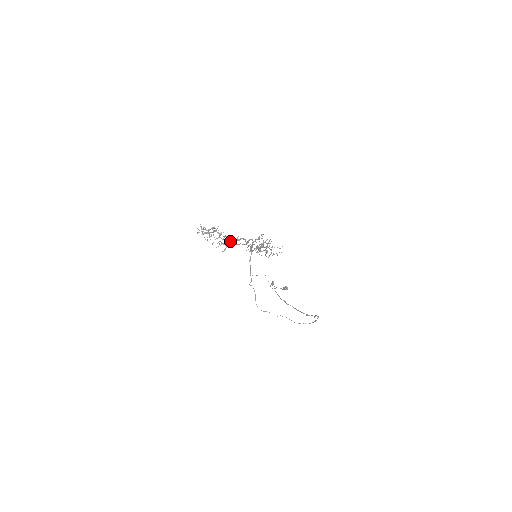
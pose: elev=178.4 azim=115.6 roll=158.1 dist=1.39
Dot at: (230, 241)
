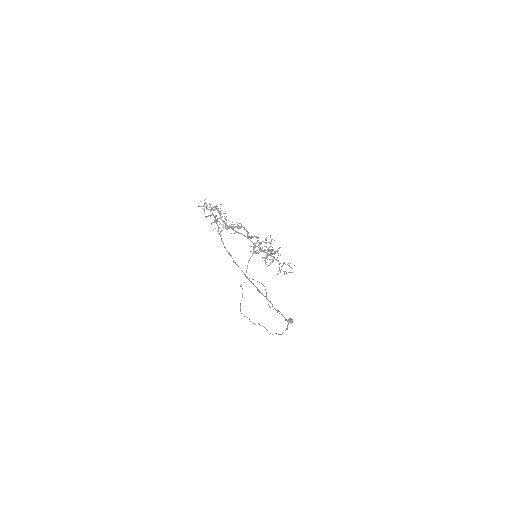
Dot at: (229, 225)
